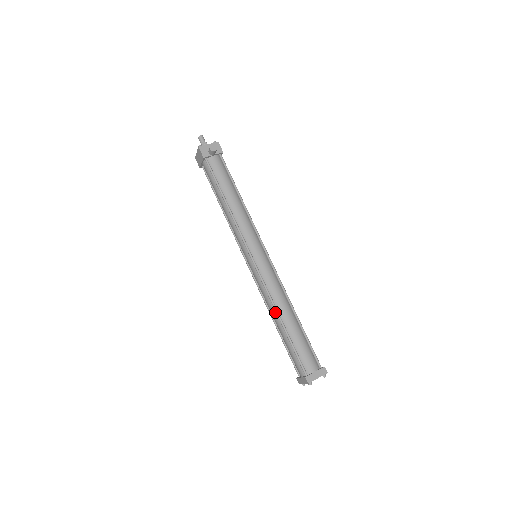
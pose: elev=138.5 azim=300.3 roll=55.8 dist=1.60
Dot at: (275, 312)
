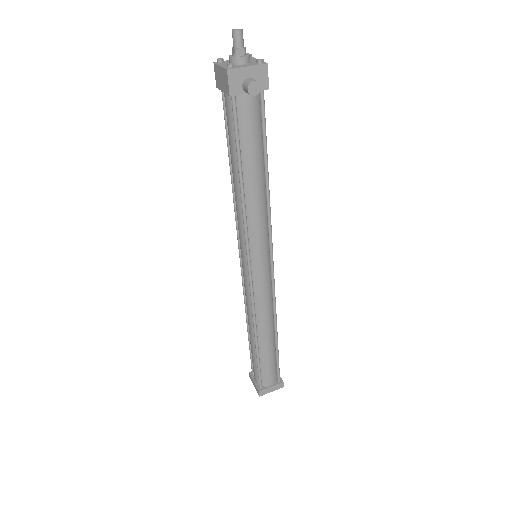
Dot at: (253, 327)
